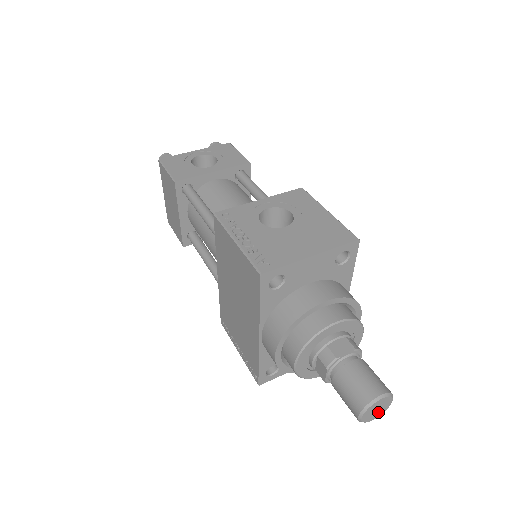
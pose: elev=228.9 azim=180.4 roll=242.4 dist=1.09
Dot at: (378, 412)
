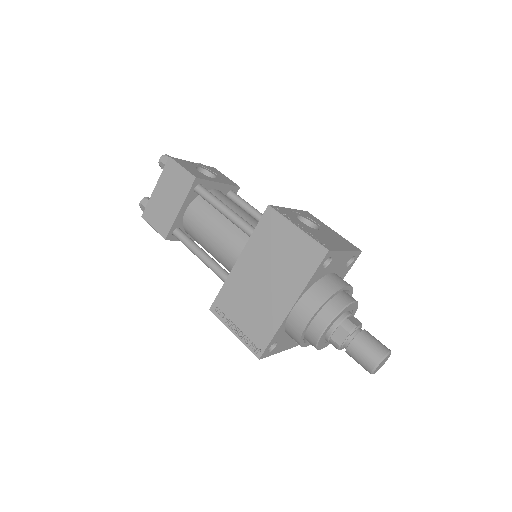
Dot at: (380, 367)
